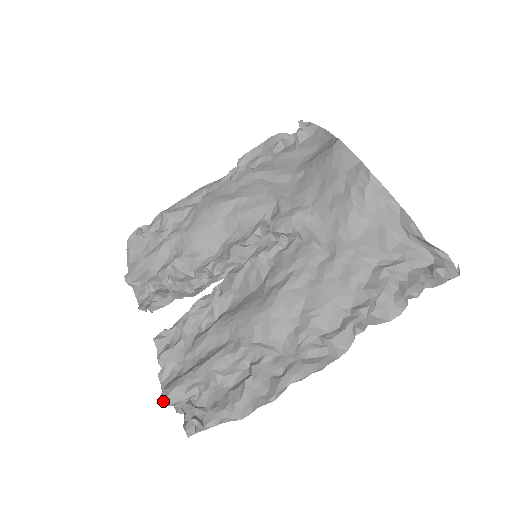
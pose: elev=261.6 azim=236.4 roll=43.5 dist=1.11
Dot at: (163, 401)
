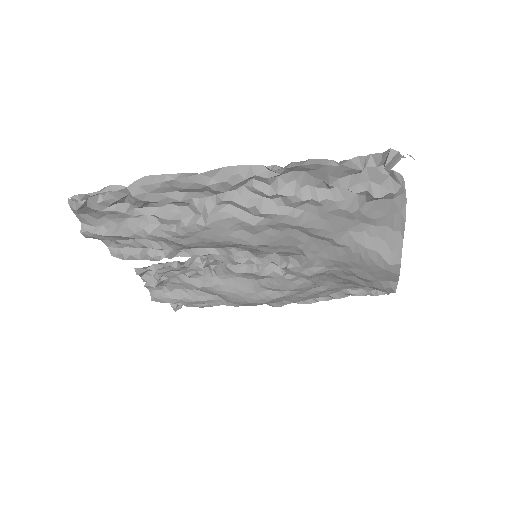
Dot at: (155, 301)
